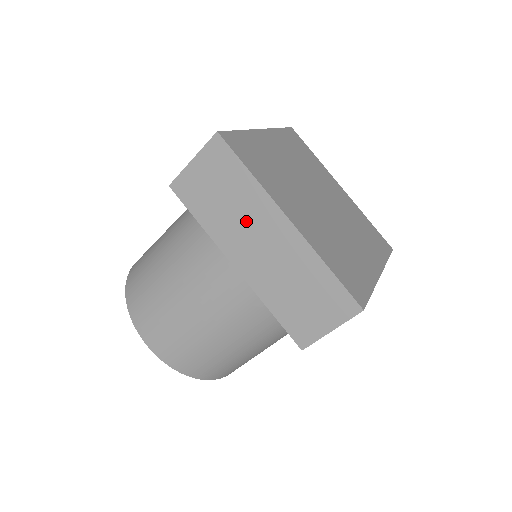
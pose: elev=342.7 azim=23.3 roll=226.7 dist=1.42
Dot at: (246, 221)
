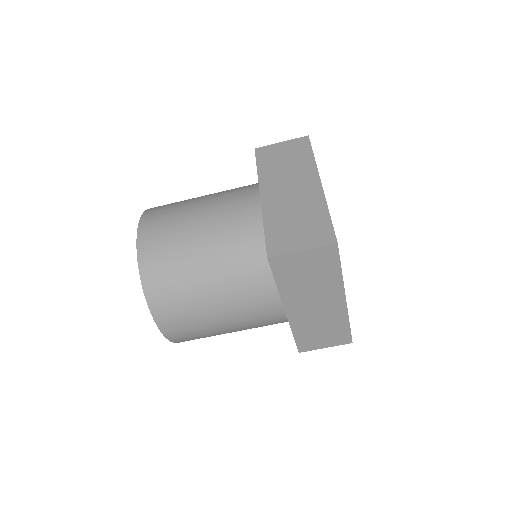
Dot at: (291, 176)
